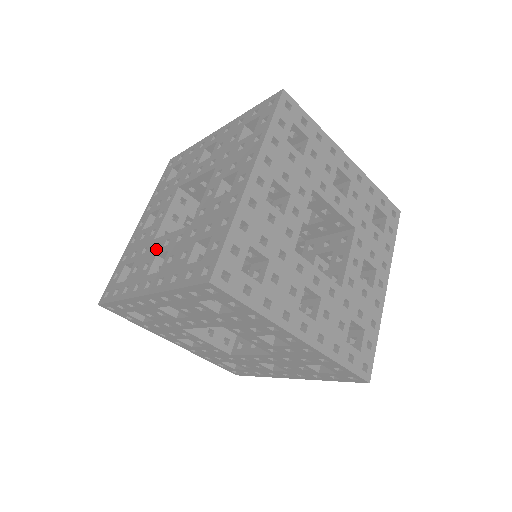
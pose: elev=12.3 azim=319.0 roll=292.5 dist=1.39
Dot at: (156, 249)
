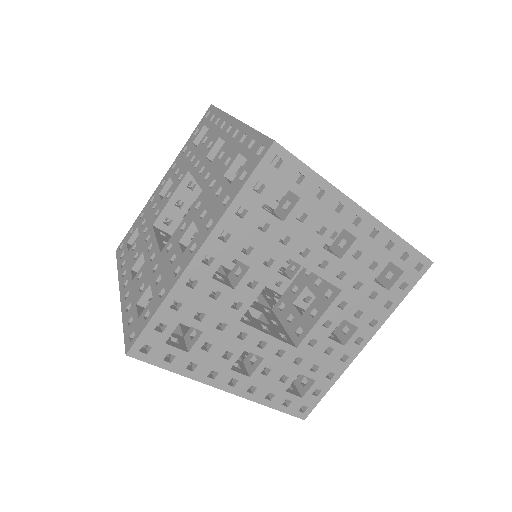
Dot at: (145, 244)
